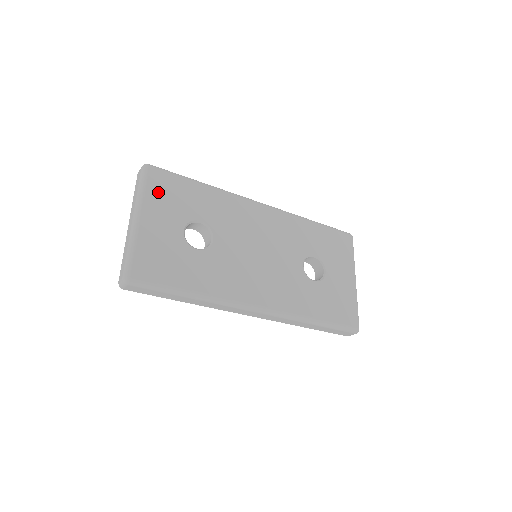
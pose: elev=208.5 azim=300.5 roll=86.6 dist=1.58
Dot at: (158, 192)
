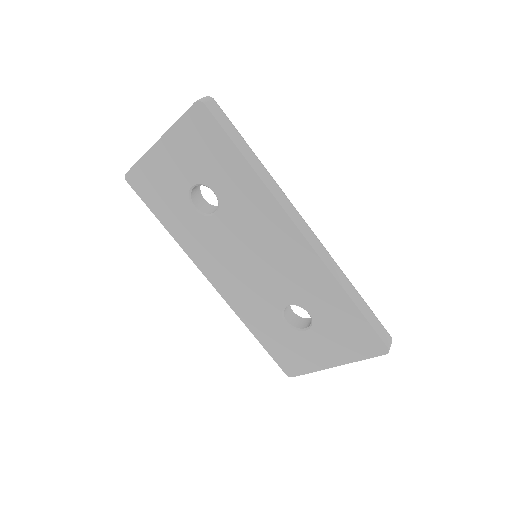
Dot at: occluded
